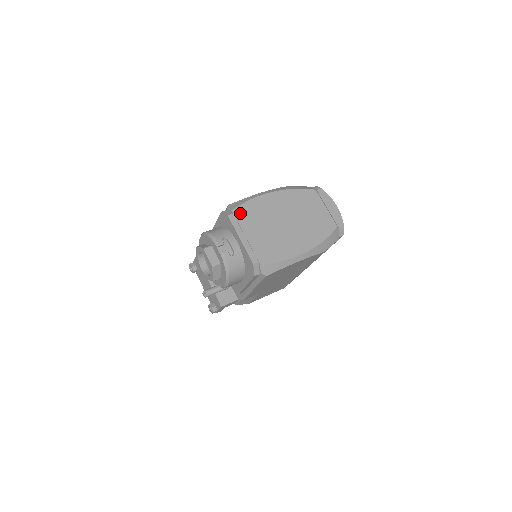
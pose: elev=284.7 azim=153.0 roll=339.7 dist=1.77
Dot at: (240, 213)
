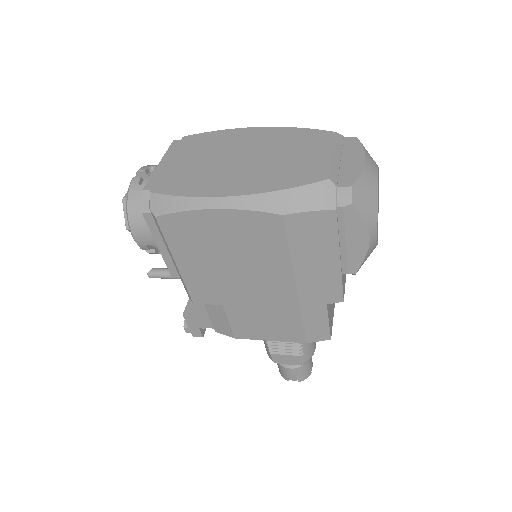
Dot at: (190, 140)
